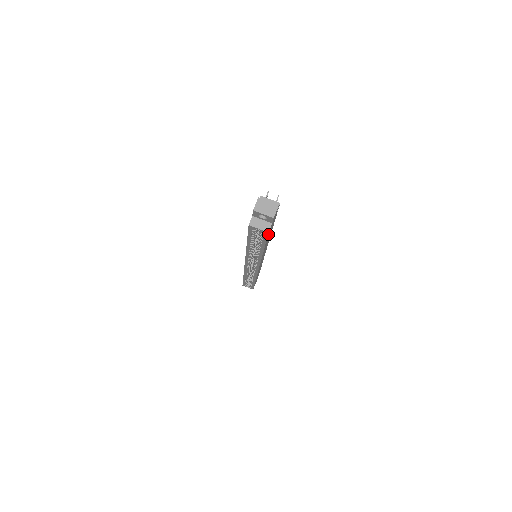
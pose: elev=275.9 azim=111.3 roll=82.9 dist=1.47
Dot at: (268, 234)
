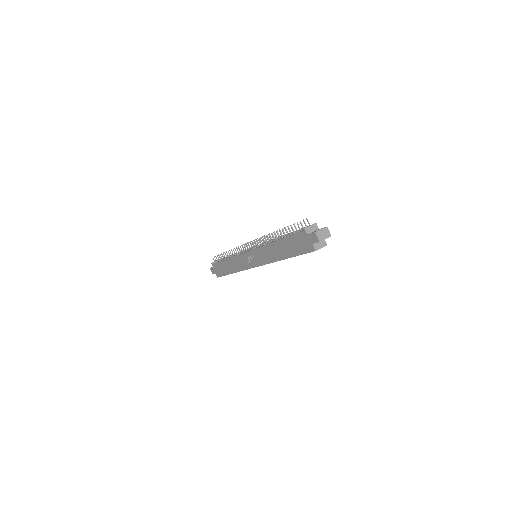
Dot at: occluded
